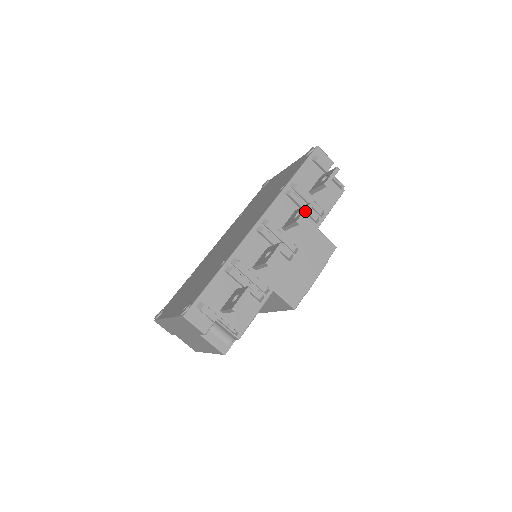
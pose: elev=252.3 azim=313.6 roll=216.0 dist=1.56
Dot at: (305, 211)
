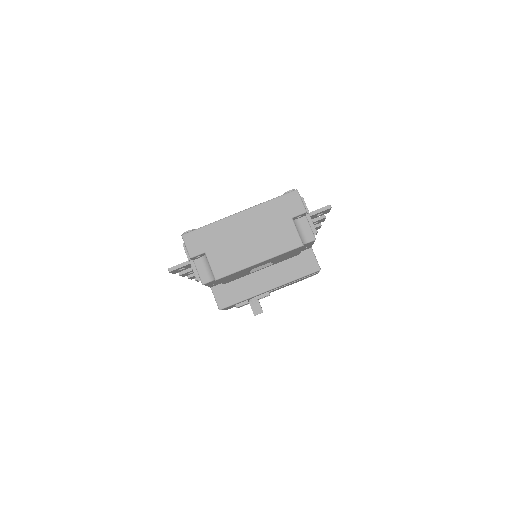
Dot at: occluded
